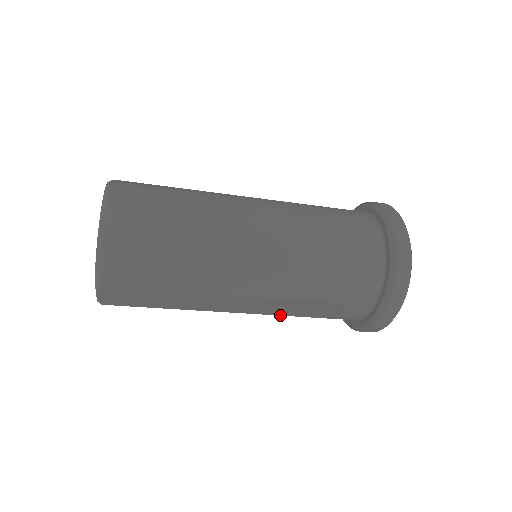
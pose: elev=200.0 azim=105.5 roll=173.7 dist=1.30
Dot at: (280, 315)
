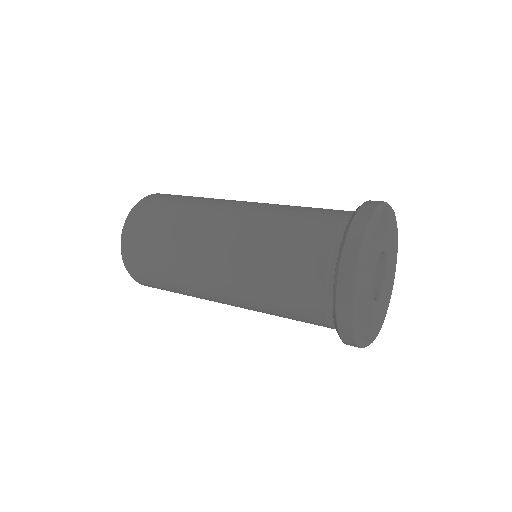
Dot at: occluded
